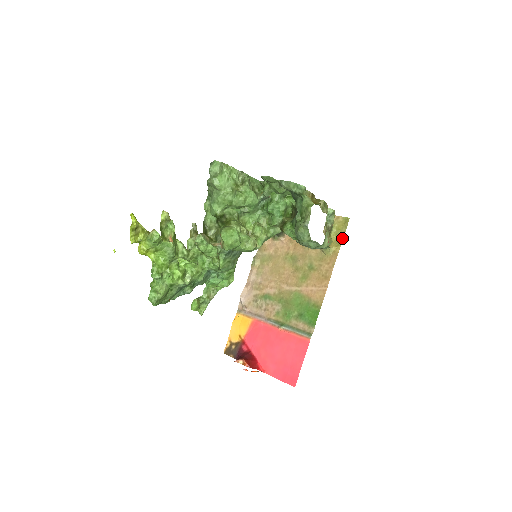
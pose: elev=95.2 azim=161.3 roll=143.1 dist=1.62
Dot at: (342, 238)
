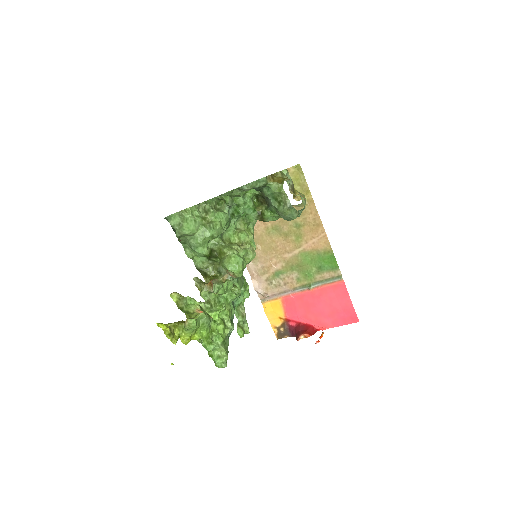
Dot at: (306, 185)
